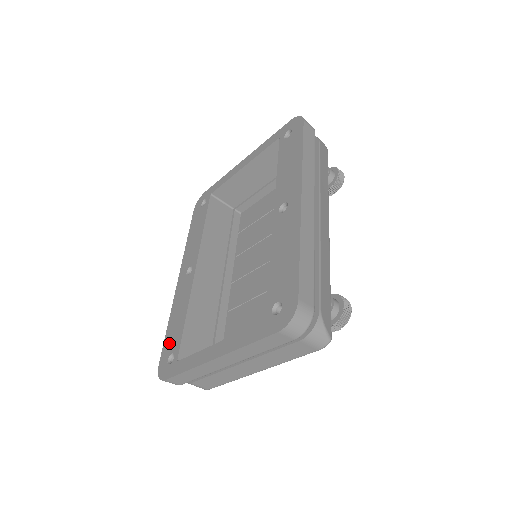
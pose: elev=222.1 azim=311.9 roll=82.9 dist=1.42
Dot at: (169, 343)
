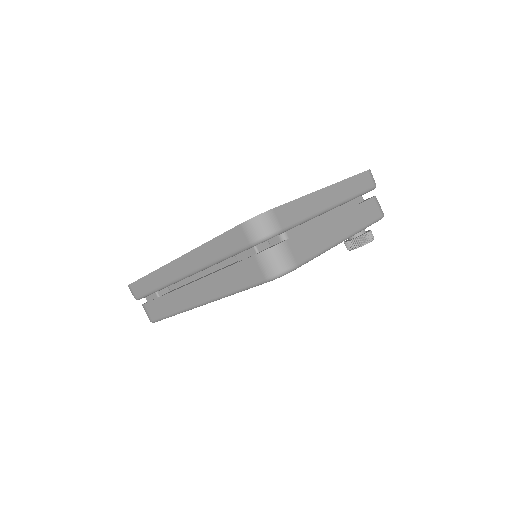
Dot at: occluded
